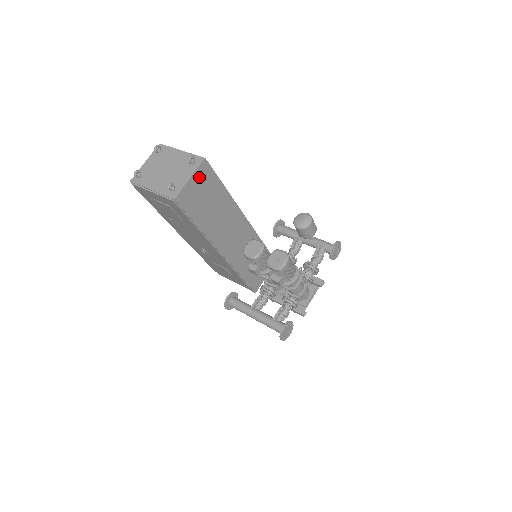
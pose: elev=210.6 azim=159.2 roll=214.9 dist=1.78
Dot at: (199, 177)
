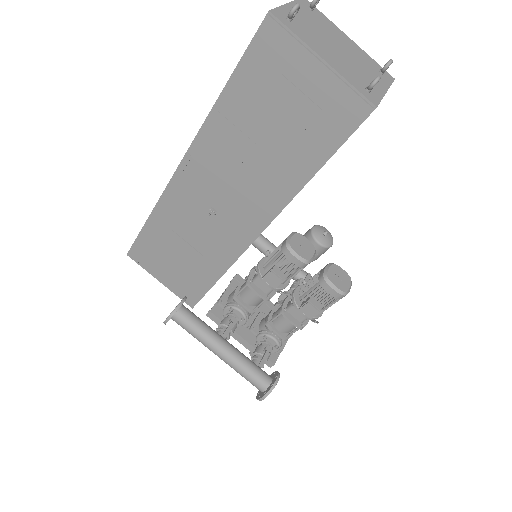
Dot at: occluded
